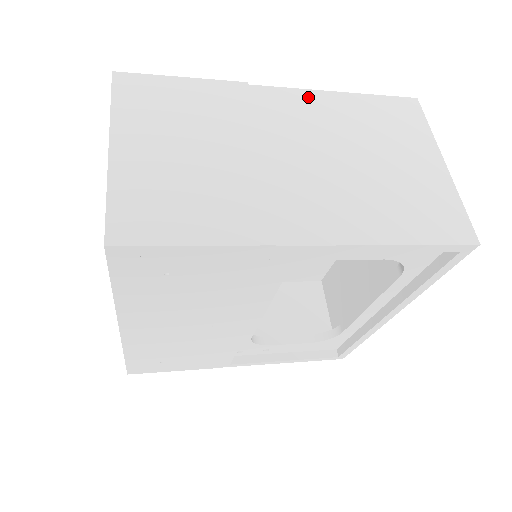
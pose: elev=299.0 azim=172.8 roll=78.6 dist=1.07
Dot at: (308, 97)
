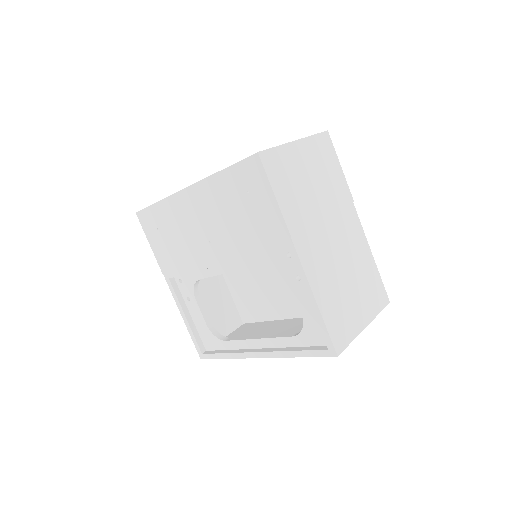
Dot at: (362, 237)
